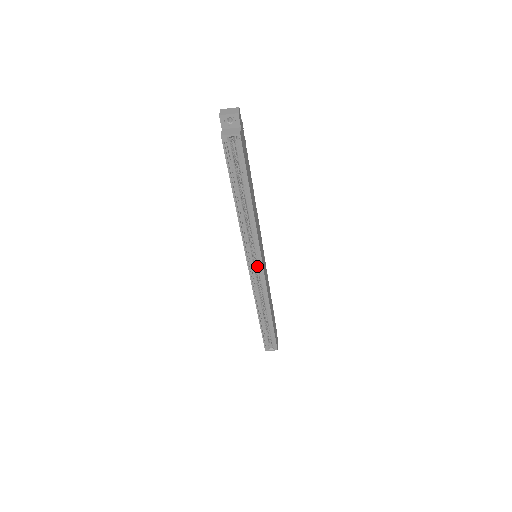
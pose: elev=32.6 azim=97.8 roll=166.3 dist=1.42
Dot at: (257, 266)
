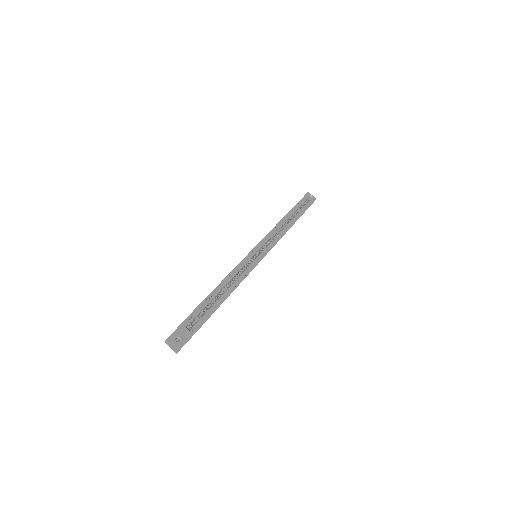
Dot at: occluded
